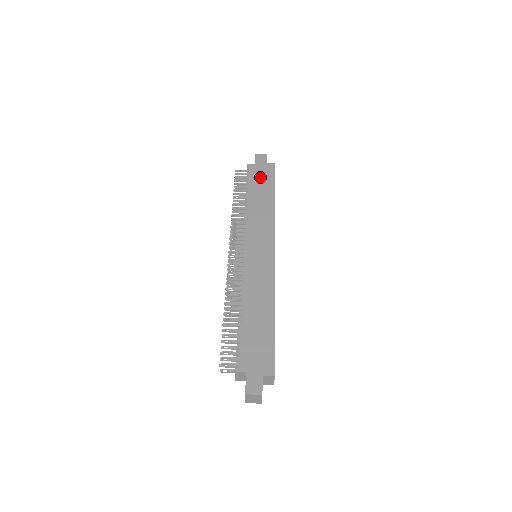
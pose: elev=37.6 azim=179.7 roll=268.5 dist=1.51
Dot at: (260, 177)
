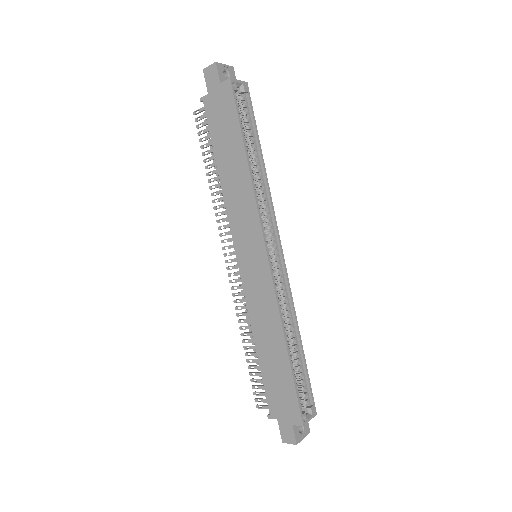
Dot at: (220, 120)
